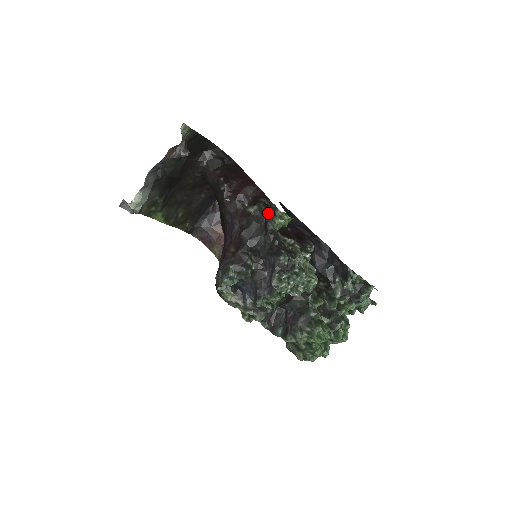
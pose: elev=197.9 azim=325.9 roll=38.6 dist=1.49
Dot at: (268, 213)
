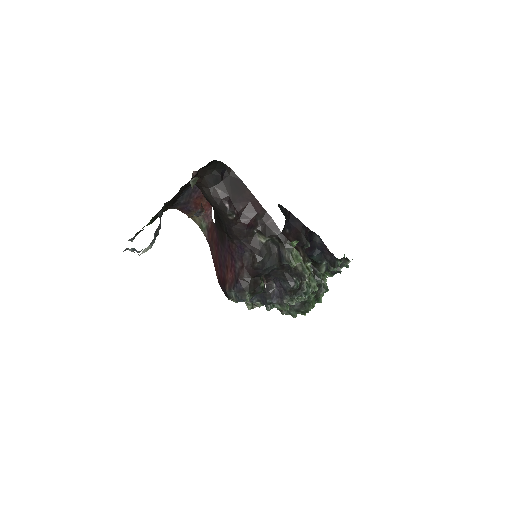
Dot at: (283, 251)
